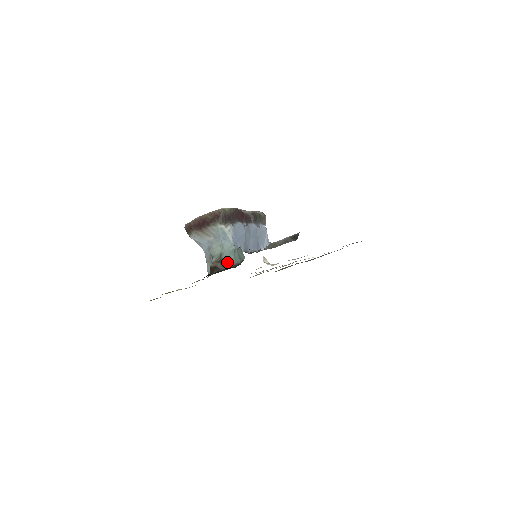
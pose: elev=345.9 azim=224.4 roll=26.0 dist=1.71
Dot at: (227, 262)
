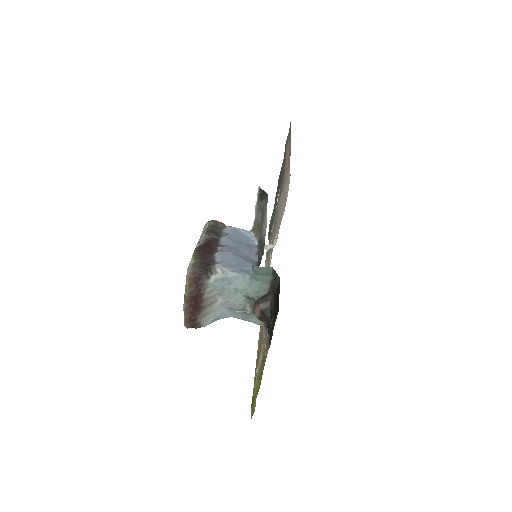
Dot at: (261, 294)
